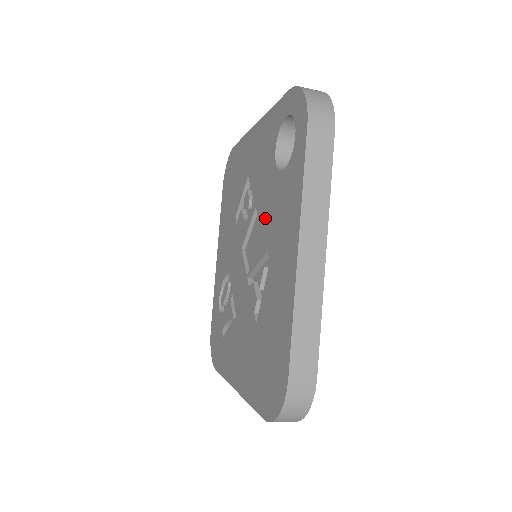
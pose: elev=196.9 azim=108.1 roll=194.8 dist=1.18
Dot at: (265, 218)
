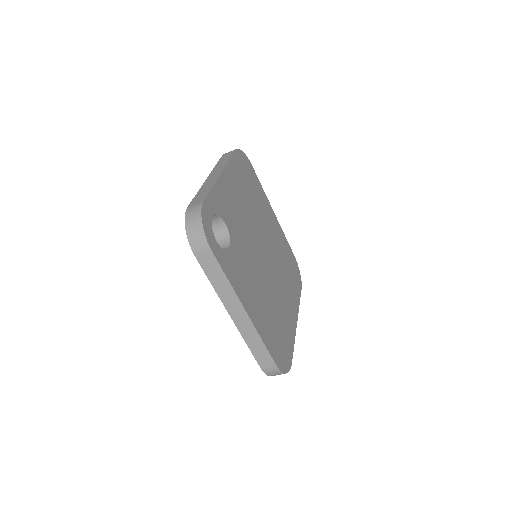
Dot at: occluded
